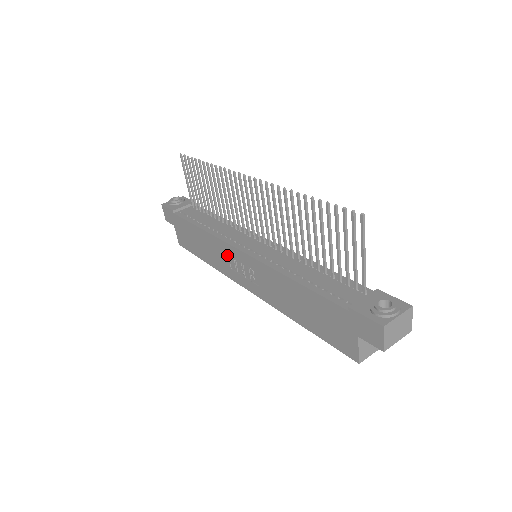
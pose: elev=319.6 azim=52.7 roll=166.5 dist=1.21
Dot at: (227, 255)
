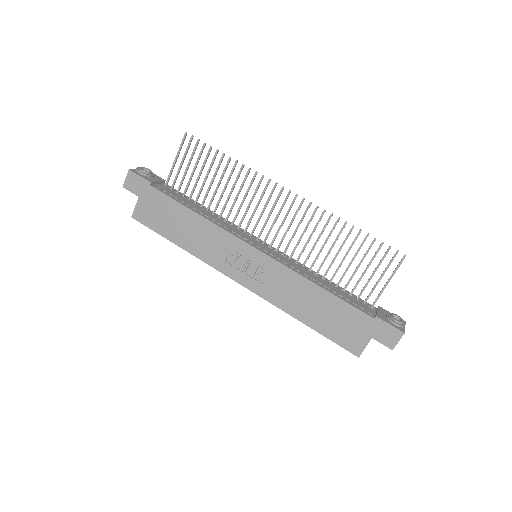
Dot at: (229, 248)
